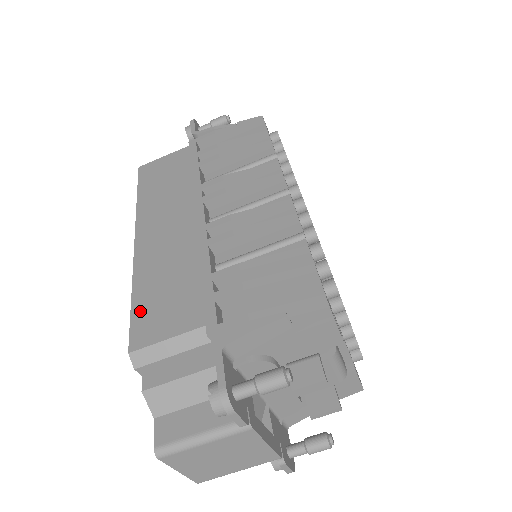
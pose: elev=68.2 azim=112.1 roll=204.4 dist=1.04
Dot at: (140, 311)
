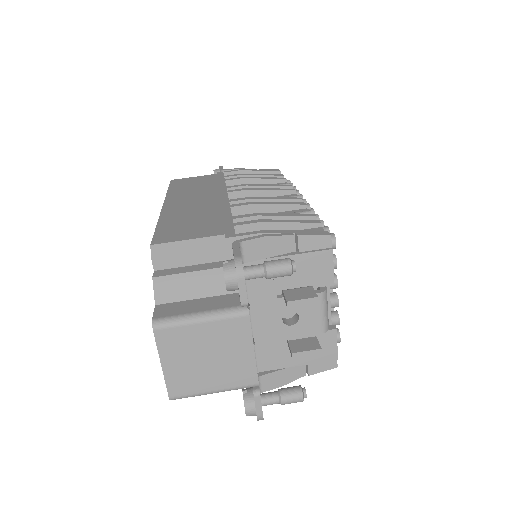
Dot at: (164, 229)
